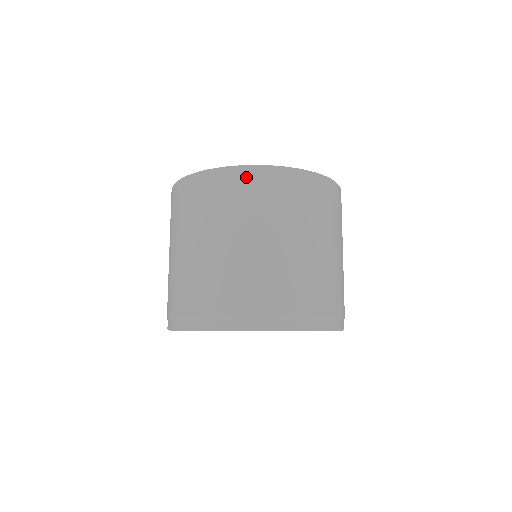
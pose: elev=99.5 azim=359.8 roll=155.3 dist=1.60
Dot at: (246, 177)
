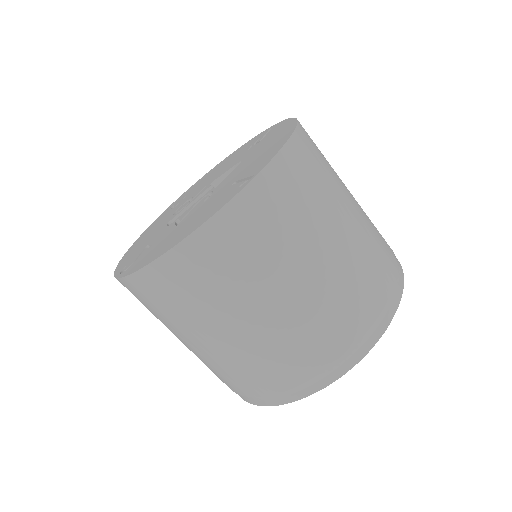
Dot at: (199, 251)
